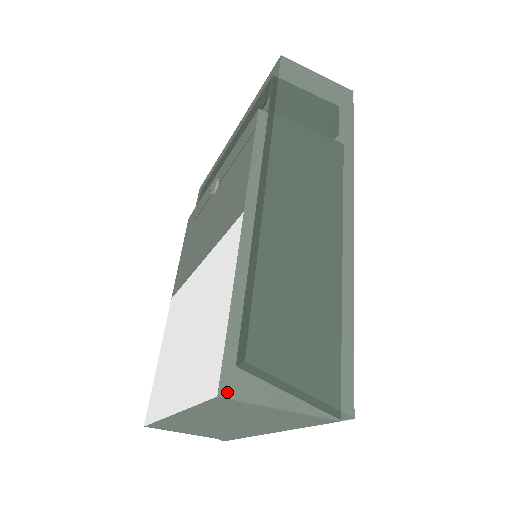
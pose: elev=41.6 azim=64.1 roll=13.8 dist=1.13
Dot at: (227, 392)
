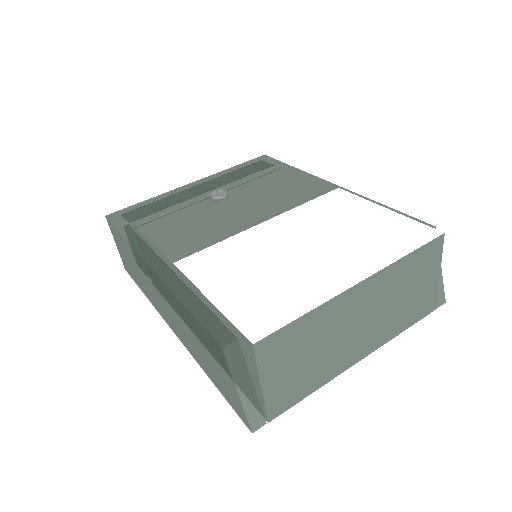
Dot at: (440, 237)
